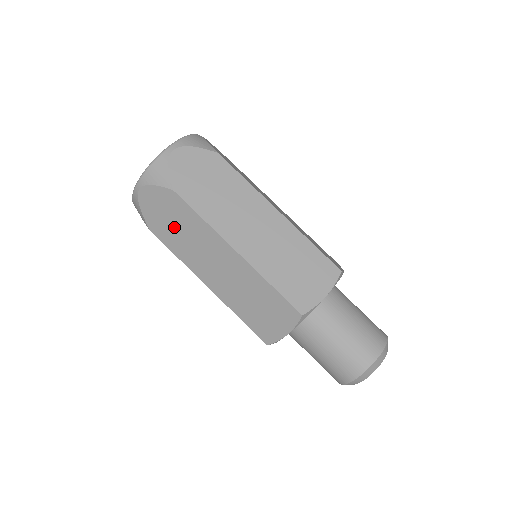
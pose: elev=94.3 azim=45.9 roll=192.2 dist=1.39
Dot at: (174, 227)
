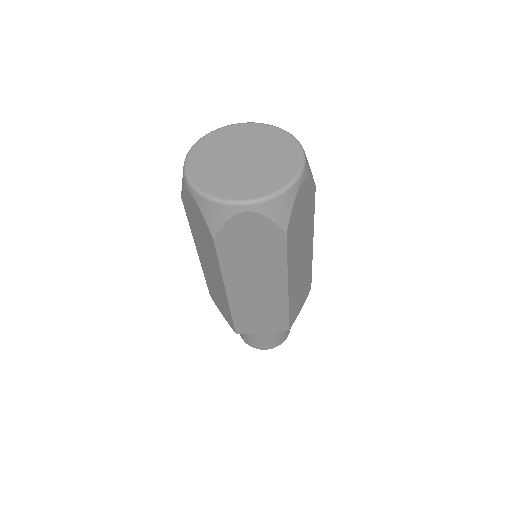
Dot at: (199, 230)
